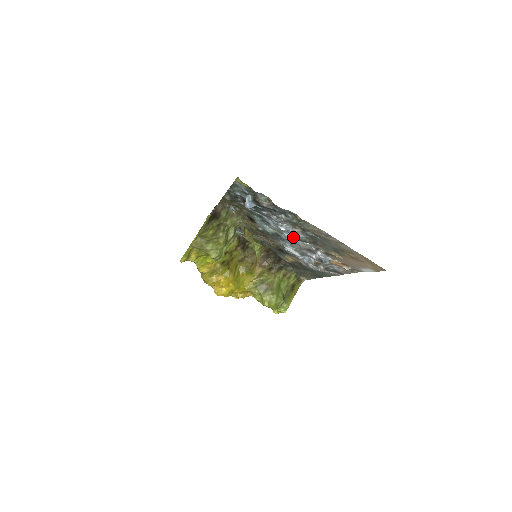
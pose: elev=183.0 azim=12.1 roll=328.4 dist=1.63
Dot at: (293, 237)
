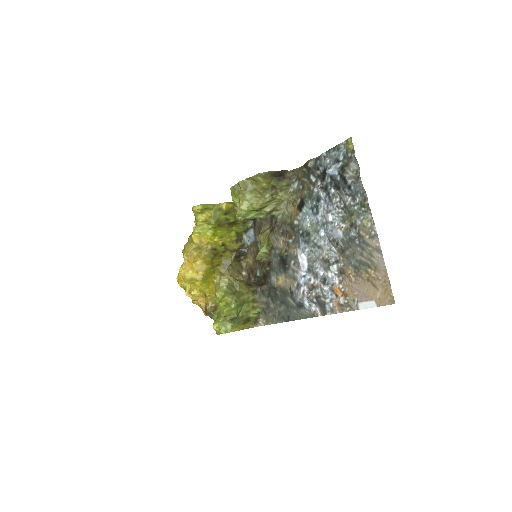
Dot at: (325, 238)
